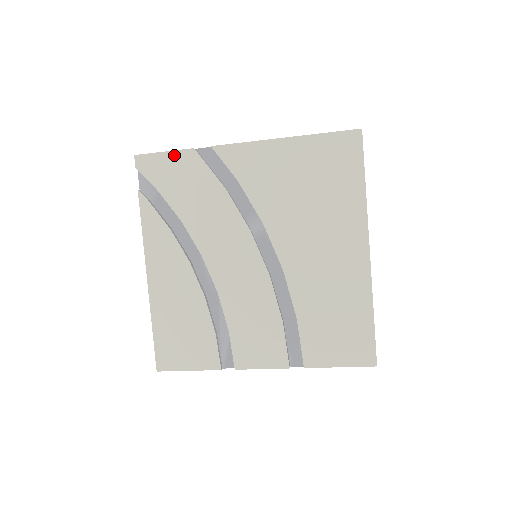
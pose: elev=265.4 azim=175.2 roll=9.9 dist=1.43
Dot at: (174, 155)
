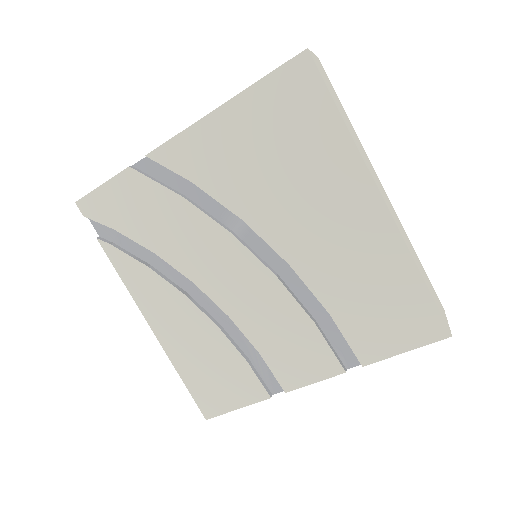
Dot at: (113, 184)
